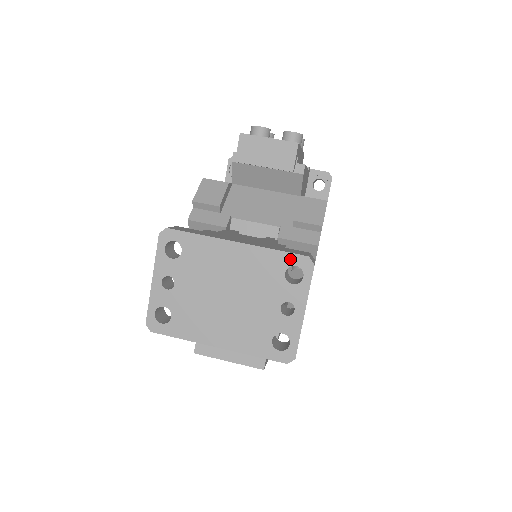
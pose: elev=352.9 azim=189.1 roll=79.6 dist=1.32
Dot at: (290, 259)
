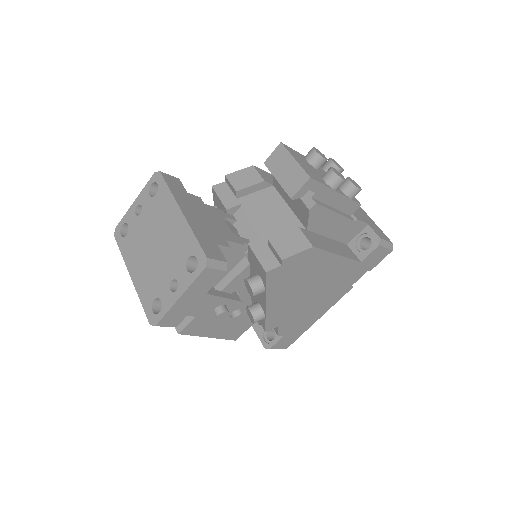
Dot at: (197, 250)
